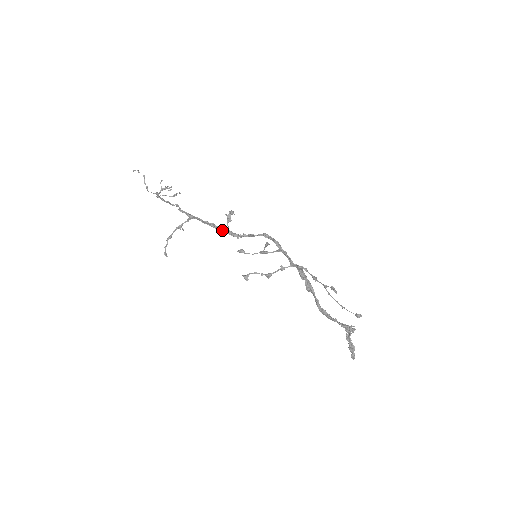
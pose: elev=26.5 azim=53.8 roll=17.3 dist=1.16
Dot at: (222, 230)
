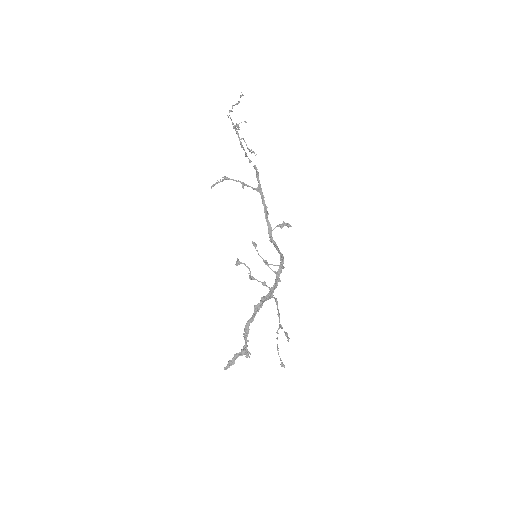
Dot at: (268, 224)
